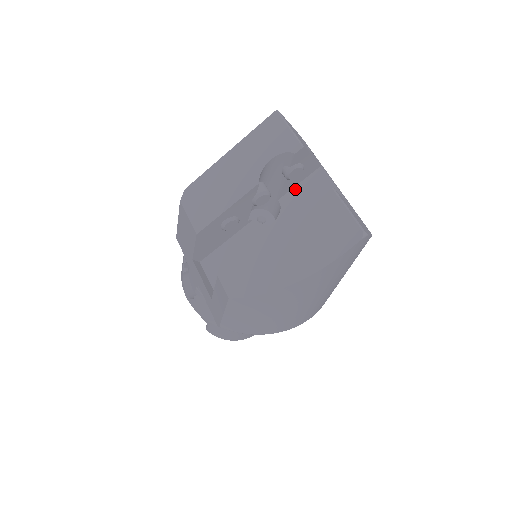
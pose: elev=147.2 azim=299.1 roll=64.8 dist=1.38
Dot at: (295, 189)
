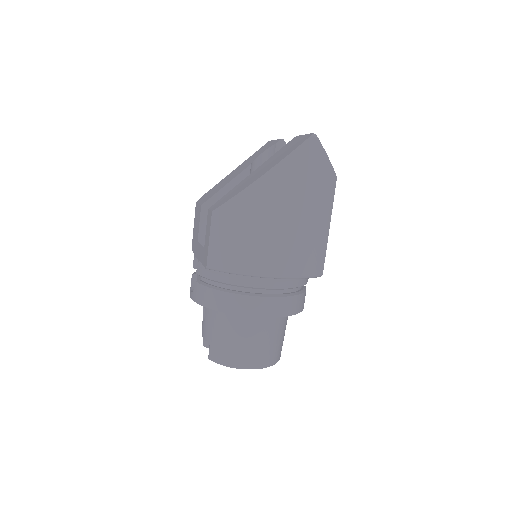
Dot at: occluded
